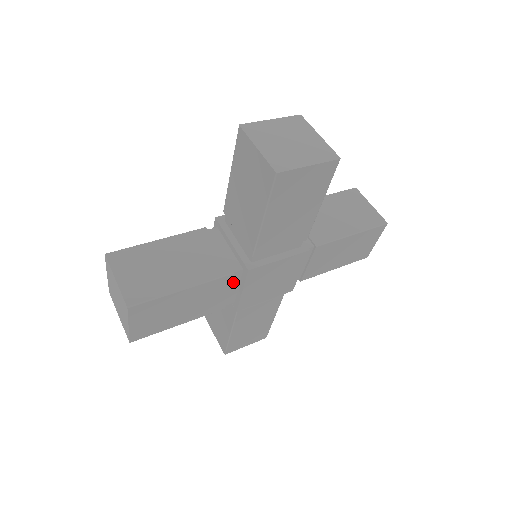
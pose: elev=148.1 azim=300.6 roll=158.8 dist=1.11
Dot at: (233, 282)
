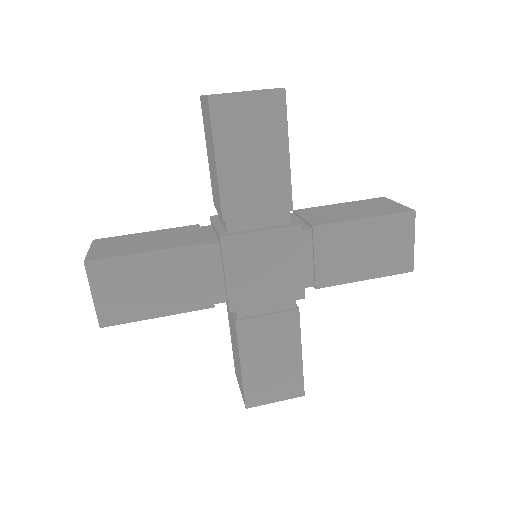
Dot at: (213, 263)
